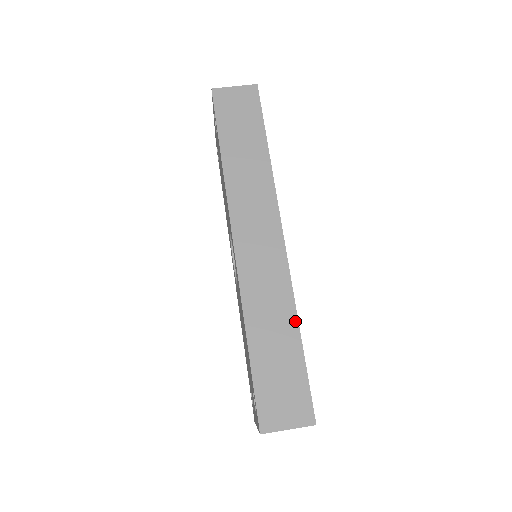
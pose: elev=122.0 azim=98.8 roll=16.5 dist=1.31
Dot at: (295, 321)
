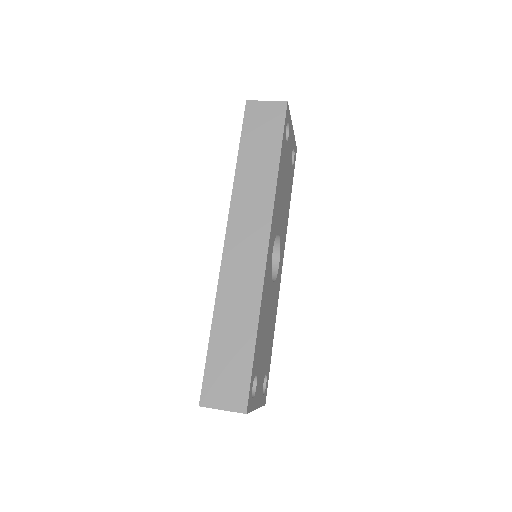
Dot at: (256, 321)
